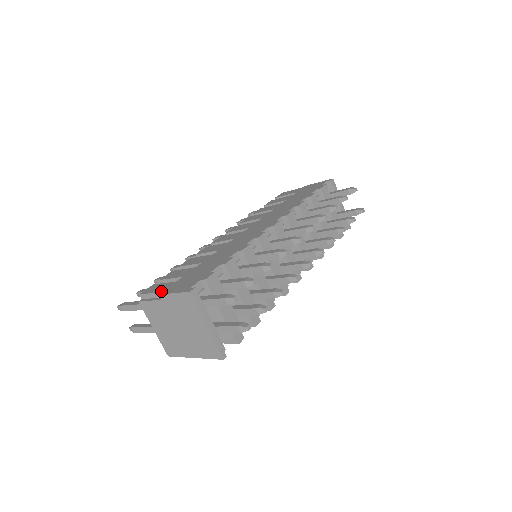
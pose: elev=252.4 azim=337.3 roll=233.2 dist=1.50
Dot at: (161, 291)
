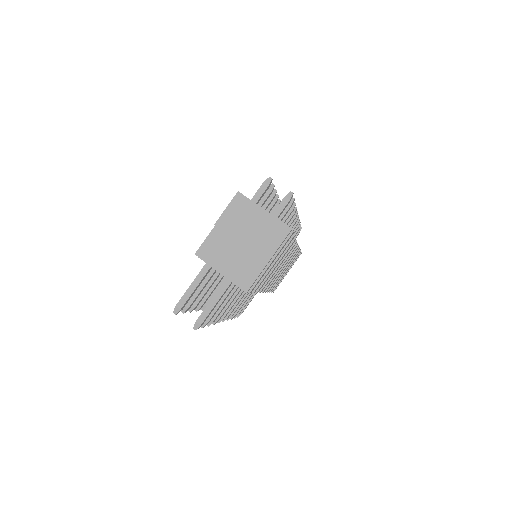
Dot at: (213, 228)
